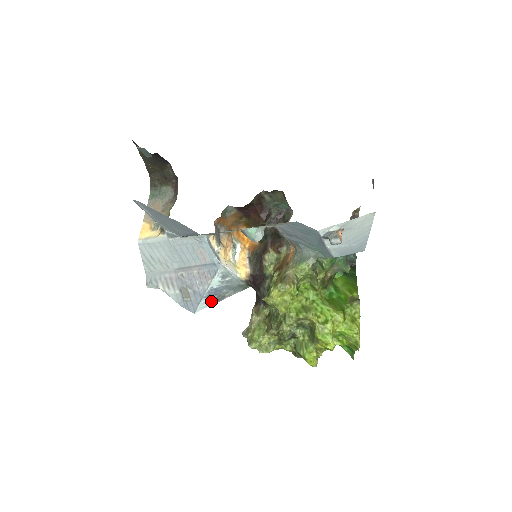
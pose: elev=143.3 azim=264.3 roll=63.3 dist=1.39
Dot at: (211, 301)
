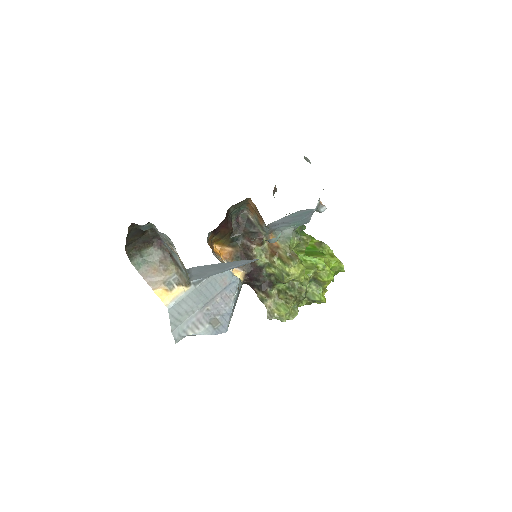
Dot at: (232, 314)
